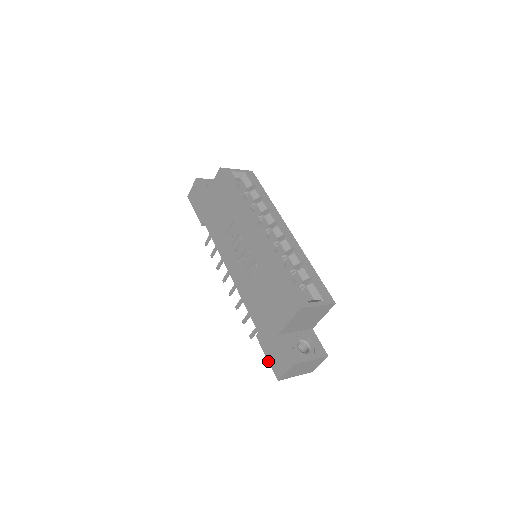
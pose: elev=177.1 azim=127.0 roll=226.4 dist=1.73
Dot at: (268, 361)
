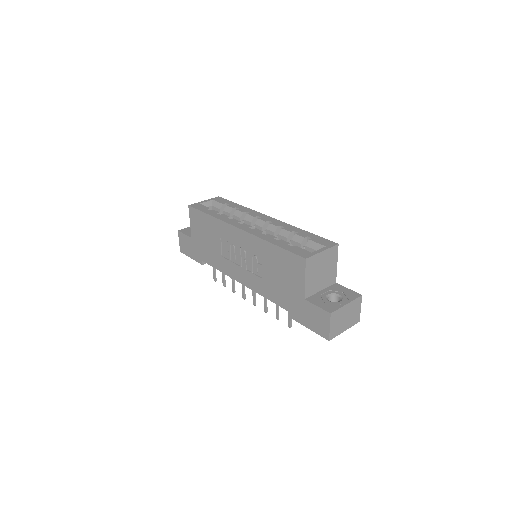
Dot at: occluded
